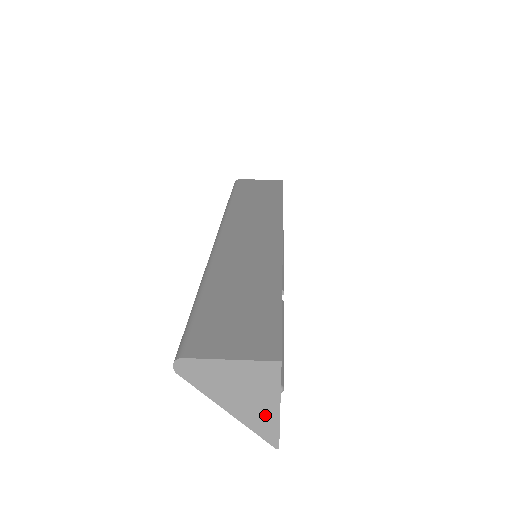
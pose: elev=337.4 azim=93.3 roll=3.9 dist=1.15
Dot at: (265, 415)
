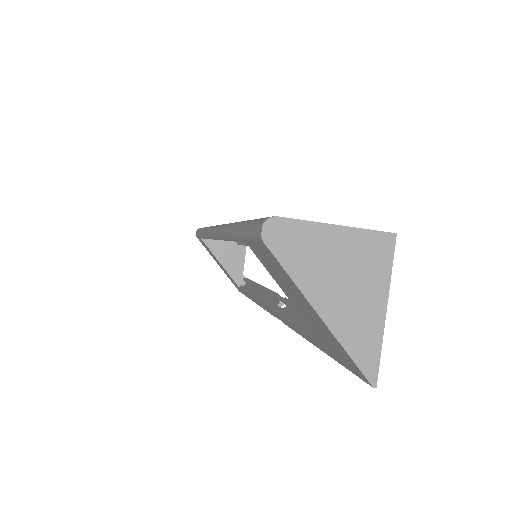
Dot at: (366, 323)
